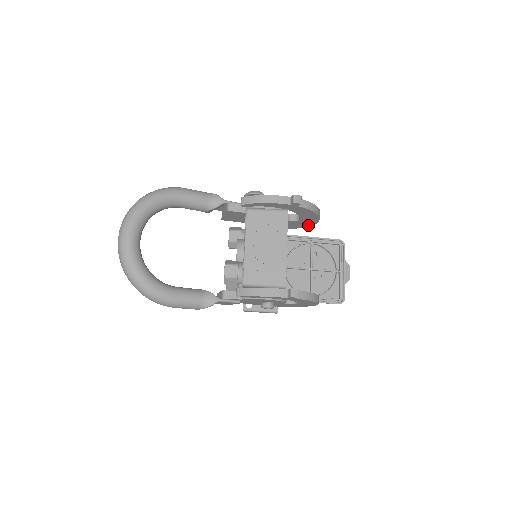
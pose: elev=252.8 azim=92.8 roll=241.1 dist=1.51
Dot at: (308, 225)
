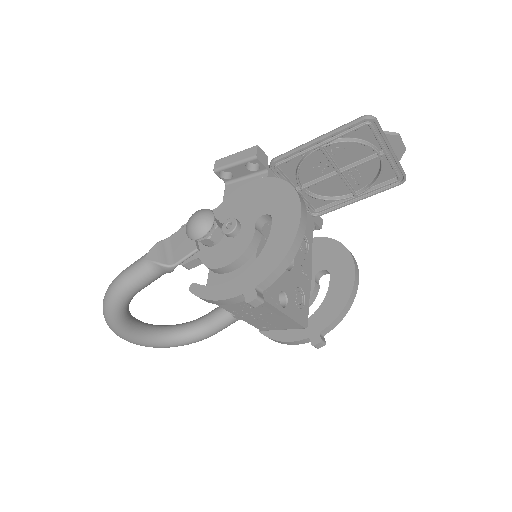
Dot at: occluded
